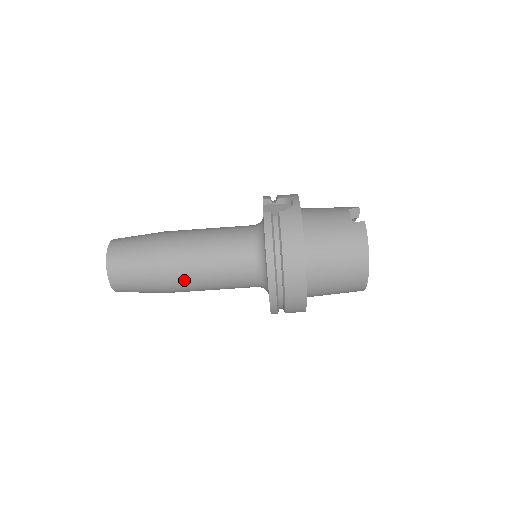
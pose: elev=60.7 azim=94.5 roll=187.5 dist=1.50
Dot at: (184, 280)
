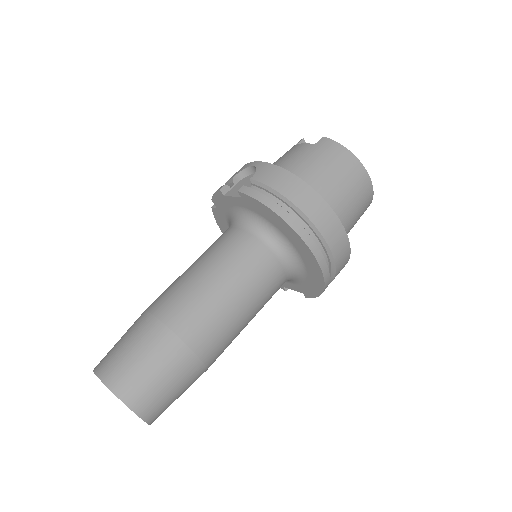
Dot at: (217, 331)
